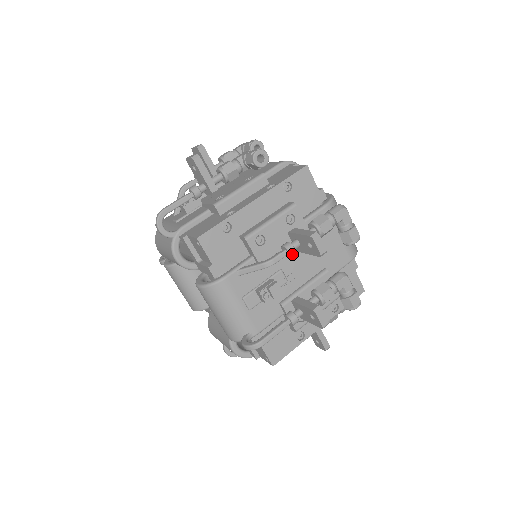
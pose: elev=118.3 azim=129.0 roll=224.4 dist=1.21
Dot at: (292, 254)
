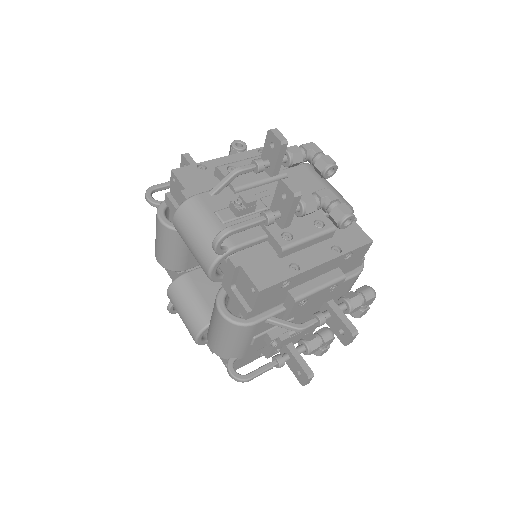
Dot at: (260, 165)
